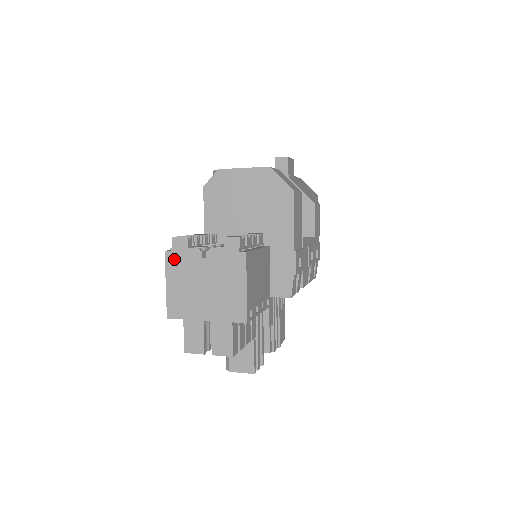
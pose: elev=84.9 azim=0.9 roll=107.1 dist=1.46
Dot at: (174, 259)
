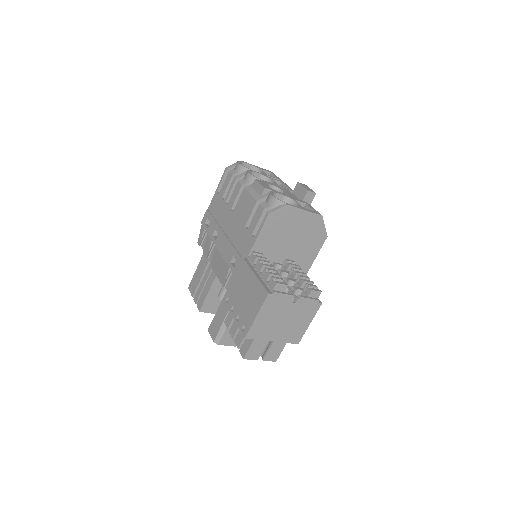
Dot at: (272, 300)
